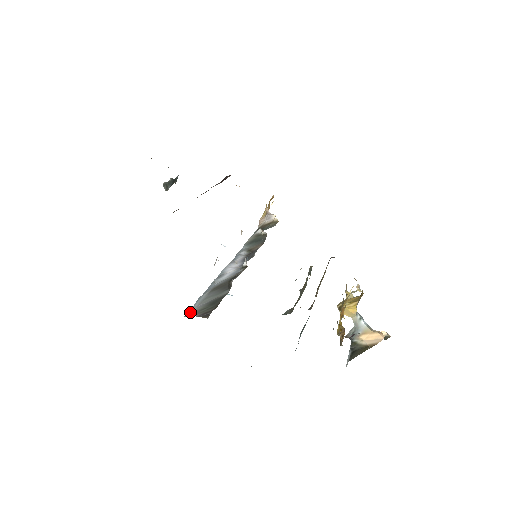
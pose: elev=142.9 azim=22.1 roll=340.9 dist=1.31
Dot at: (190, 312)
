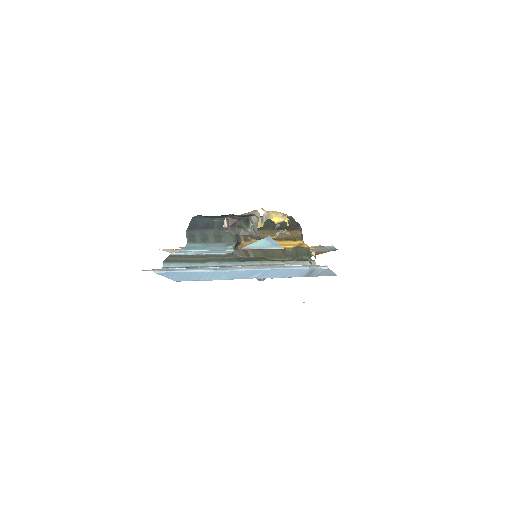
Dot at: occluded
